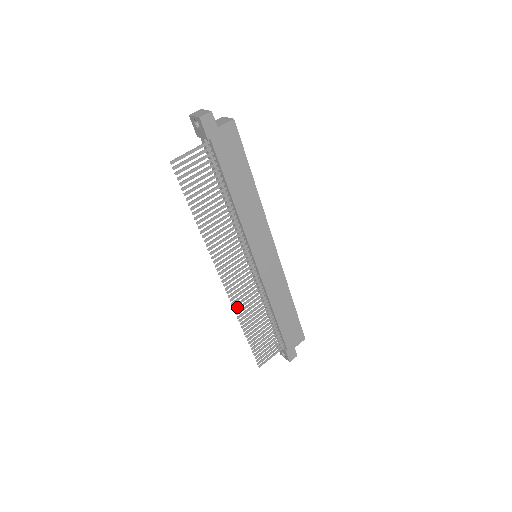
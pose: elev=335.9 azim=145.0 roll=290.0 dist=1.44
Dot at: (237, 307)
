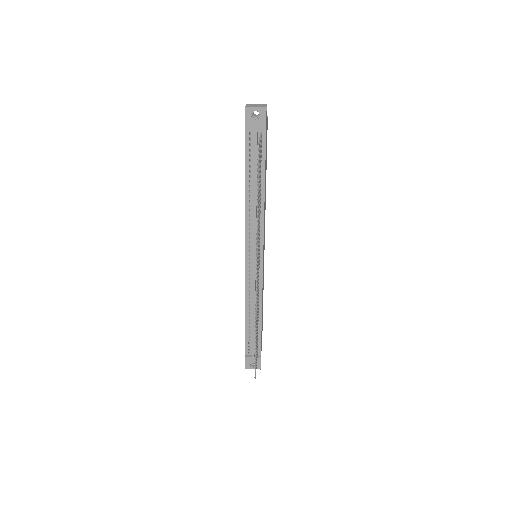
Dot at: (255, 309)
